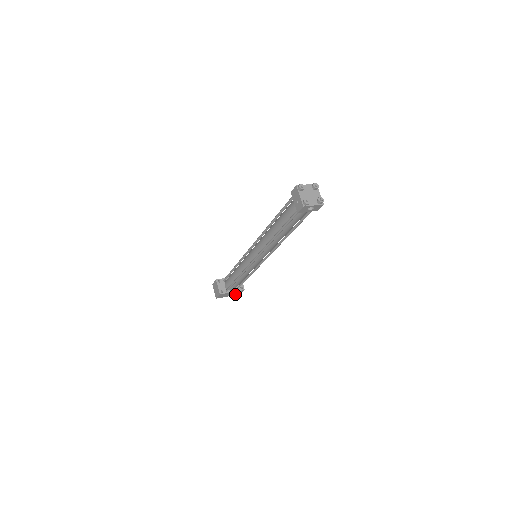
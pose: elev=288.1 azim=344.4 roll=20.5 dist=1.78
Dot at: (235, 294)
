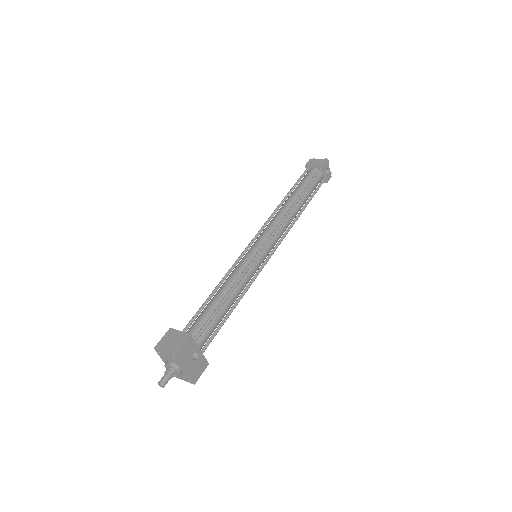
Dot at: (192, 373)
